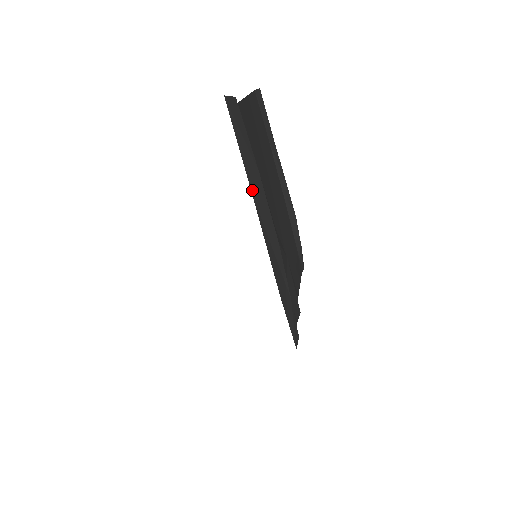
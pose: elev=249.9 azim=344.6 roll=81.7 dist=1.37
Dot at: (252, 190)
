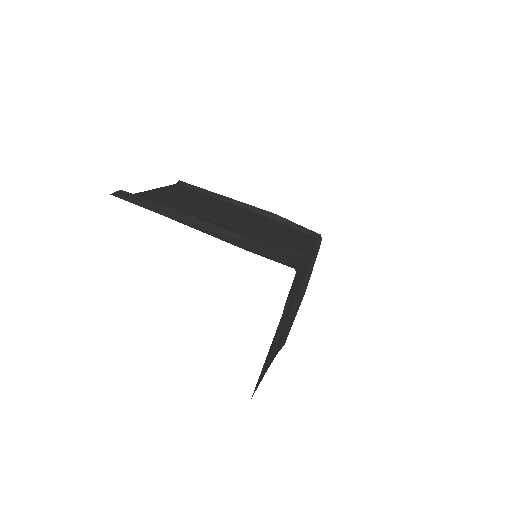
Dot at: (168, 217)
